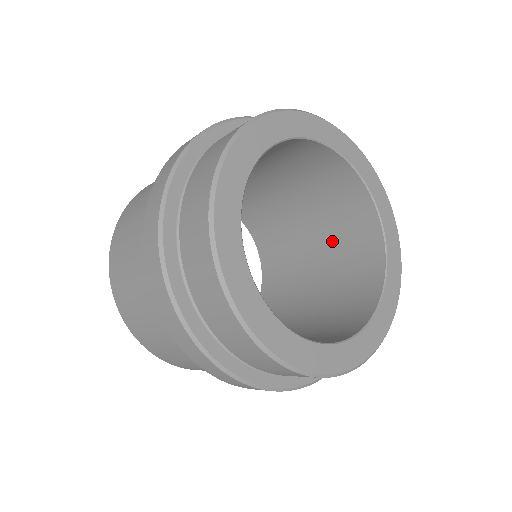
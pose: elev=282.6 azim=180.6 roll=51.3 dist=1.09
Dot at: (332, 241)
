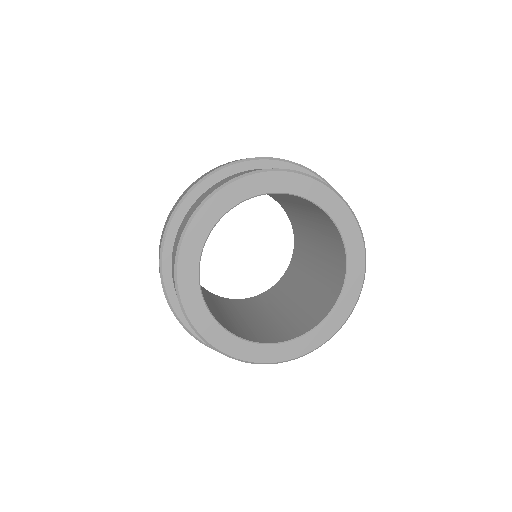
Dot at: (306, 303)
